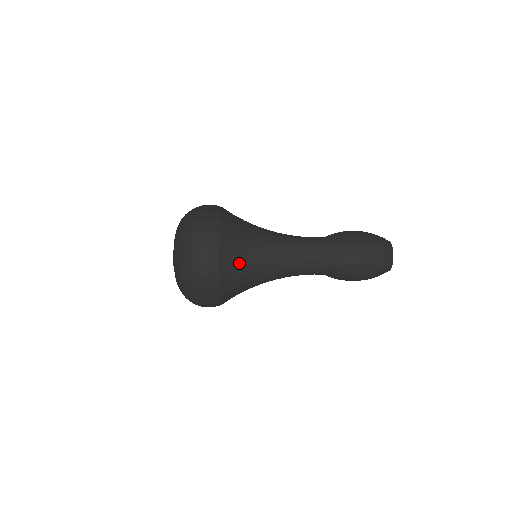
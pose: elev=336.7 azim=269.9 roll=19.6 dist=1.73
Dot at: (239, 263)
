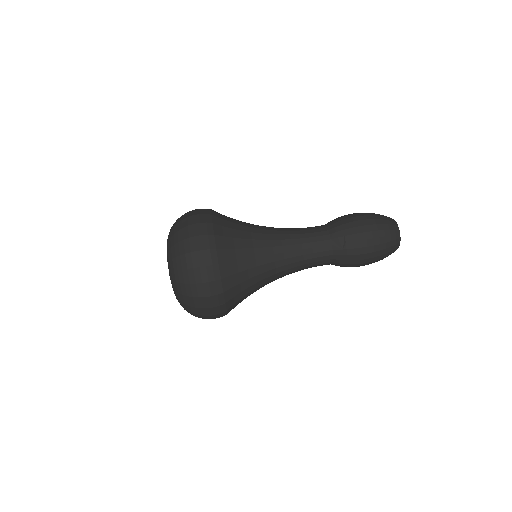
Dot at: (241, 265)
